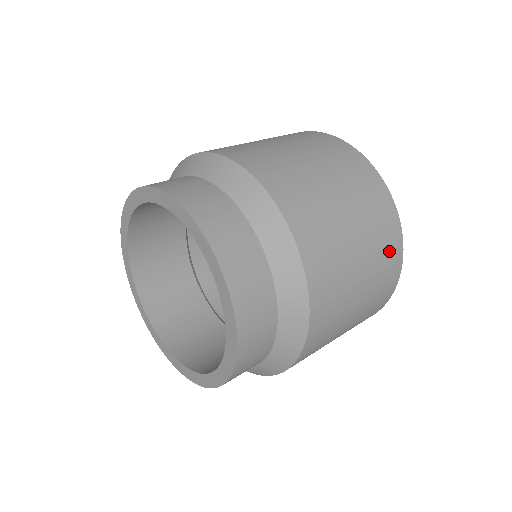
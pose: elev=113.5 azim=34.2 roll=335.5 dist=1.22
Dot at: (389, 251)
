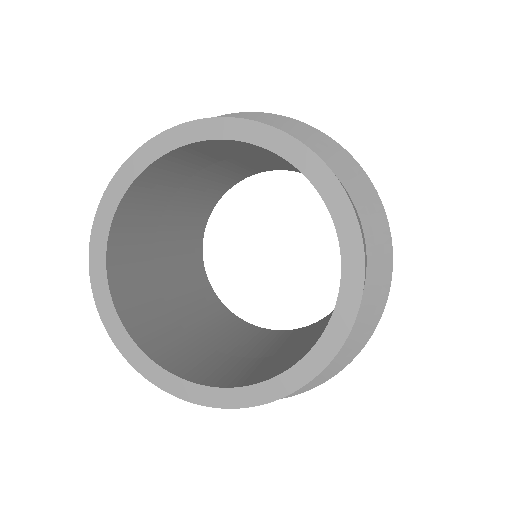
Dot at: occluded
